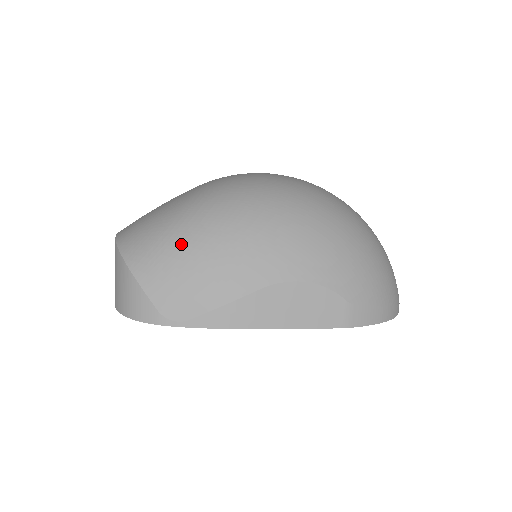
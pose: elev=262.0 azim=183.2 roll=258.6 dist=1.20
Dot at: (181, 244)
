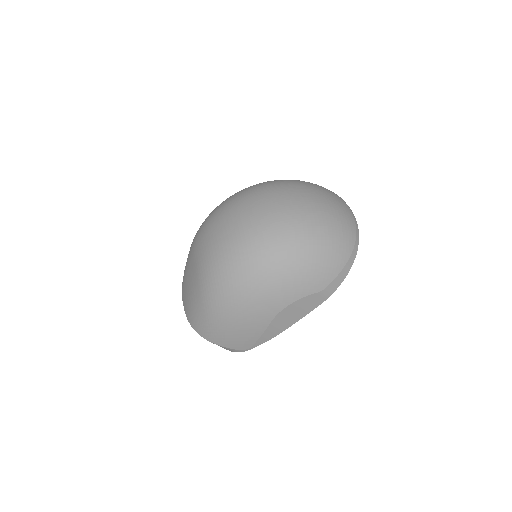
Dot at: (219, 325)
